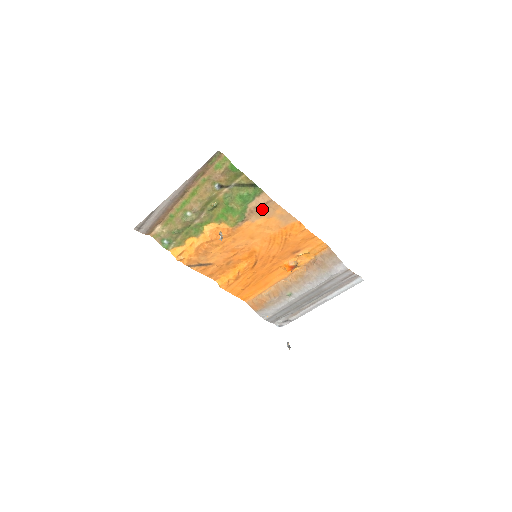
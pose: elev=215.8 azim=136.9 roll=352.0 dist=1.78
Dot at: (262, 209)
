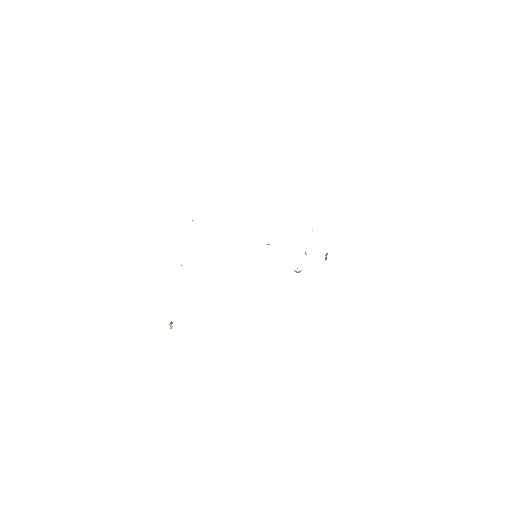
Dot at: occluded
